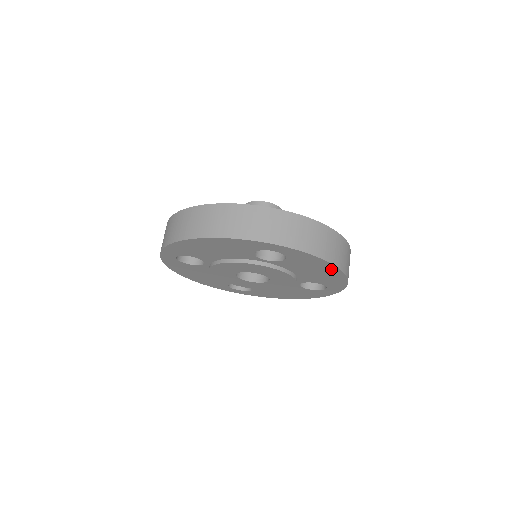
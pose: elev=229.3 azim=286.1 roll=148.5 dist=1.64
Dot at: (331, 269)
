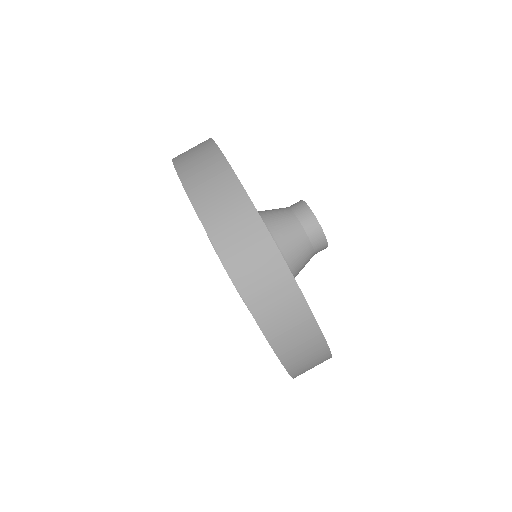
Dot at: occluded
